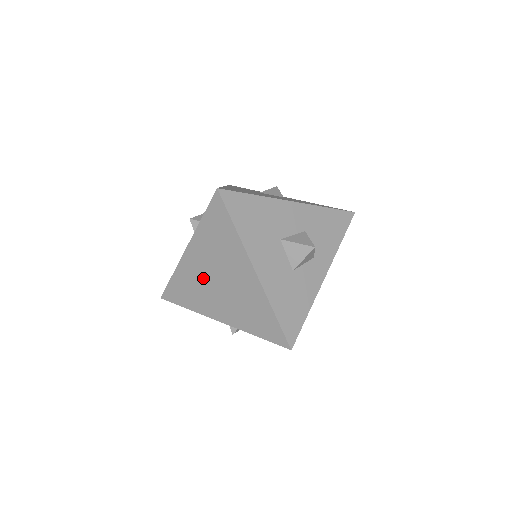
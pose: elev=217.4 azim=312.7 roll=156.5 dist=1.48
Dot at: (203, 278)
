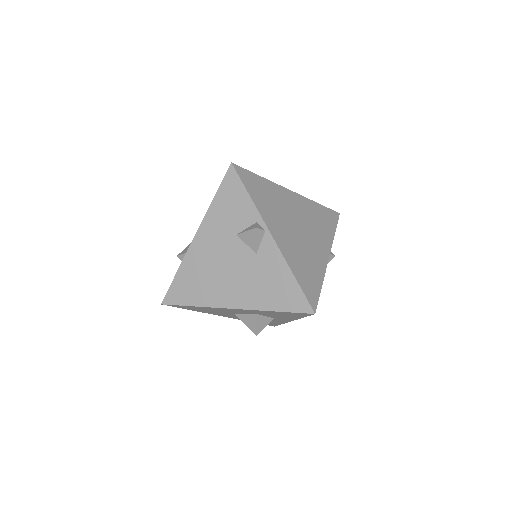
Dot at: occluded
